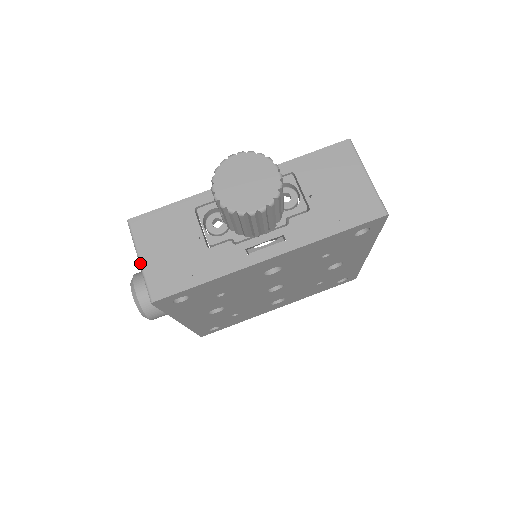
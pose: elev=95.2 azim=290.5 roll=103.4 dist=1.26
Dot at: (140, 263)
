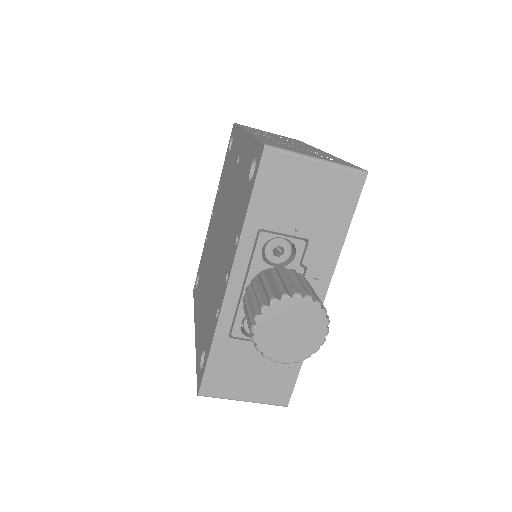
Dot at: occluded
